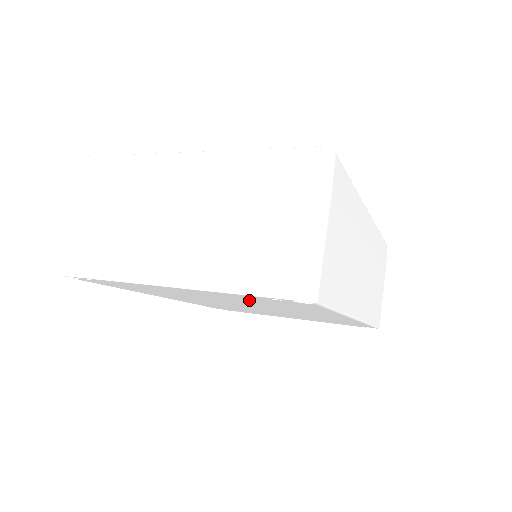
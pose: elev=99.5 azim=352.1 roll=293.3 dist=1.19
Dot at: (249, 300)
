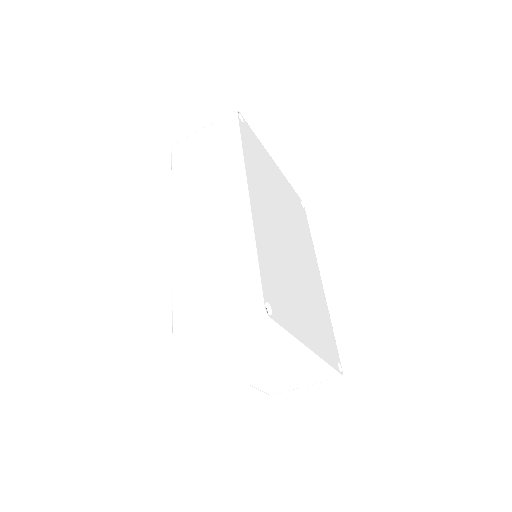
Dot at: occluded
